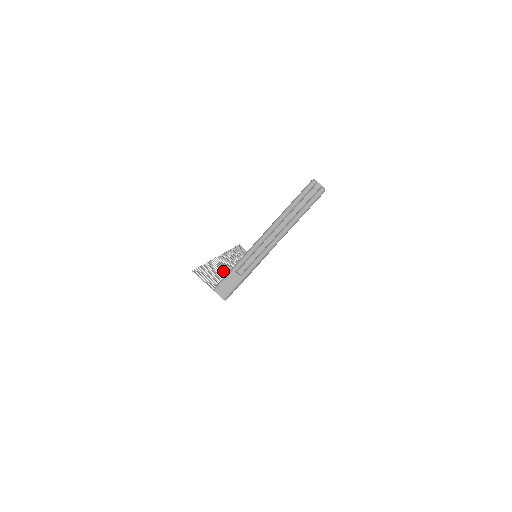
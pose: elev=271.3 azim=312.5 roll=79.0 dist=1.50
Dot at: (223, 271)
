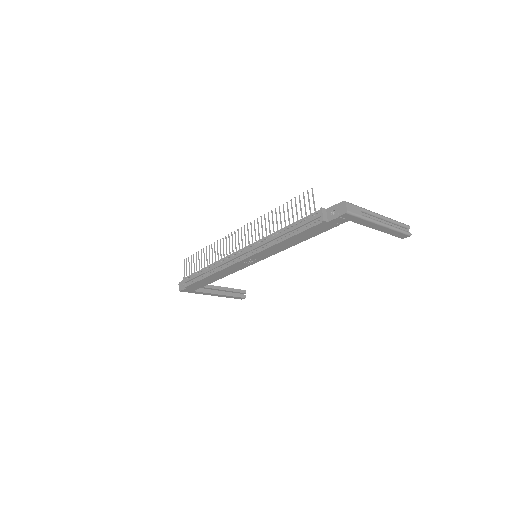
Dot at: occluded
